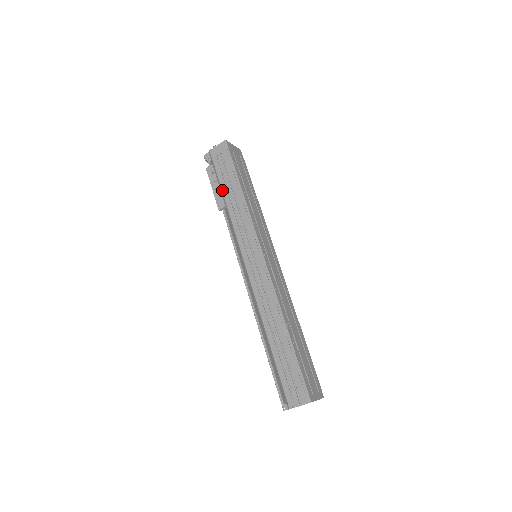
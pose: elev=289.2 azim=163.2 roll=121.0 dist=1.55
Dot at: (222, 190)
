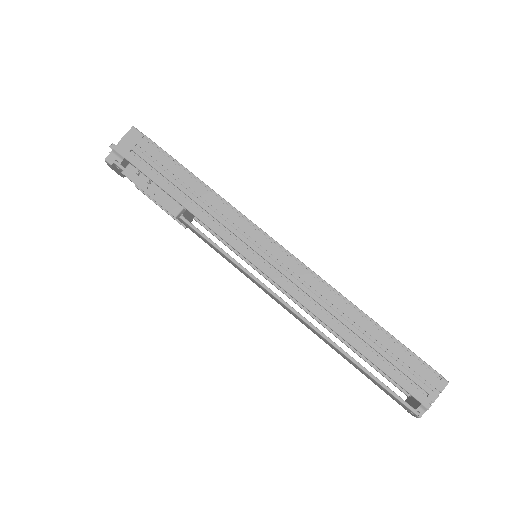
Dot at: (165, 191)
